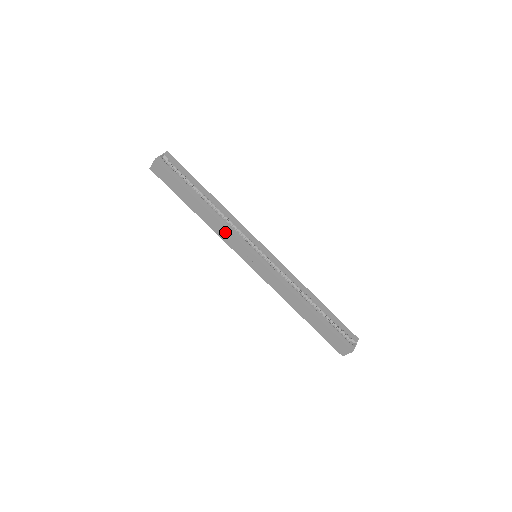
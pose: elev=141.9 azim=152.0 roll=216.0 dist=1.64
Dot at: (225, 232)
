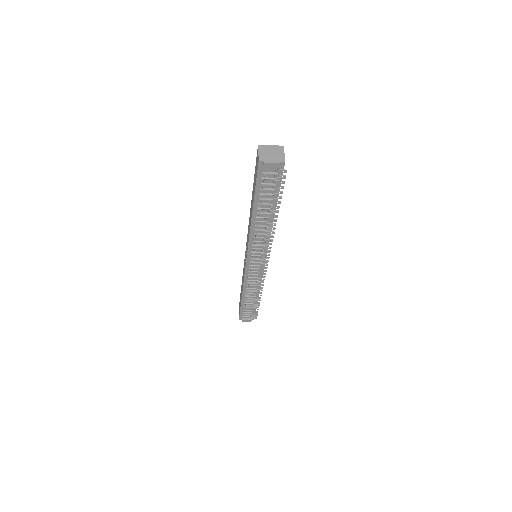
Dot at: occluded
